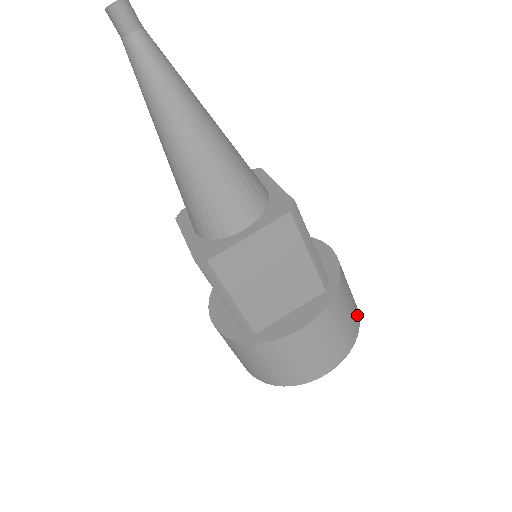
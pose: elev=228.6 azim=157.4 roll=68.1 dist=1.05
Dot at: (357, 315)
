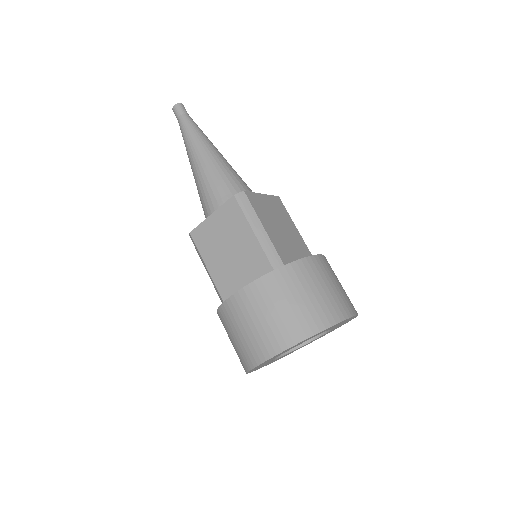
Dot at: occluded
